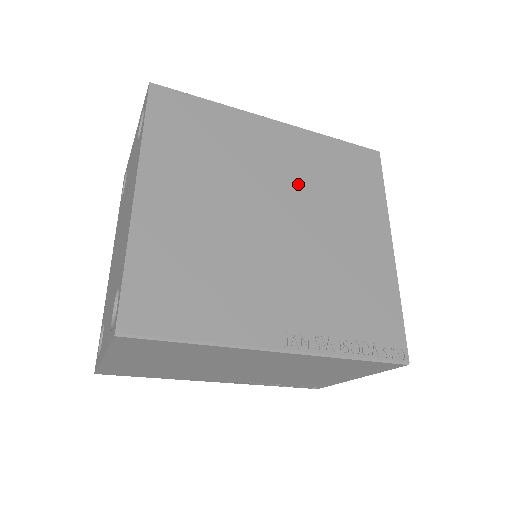
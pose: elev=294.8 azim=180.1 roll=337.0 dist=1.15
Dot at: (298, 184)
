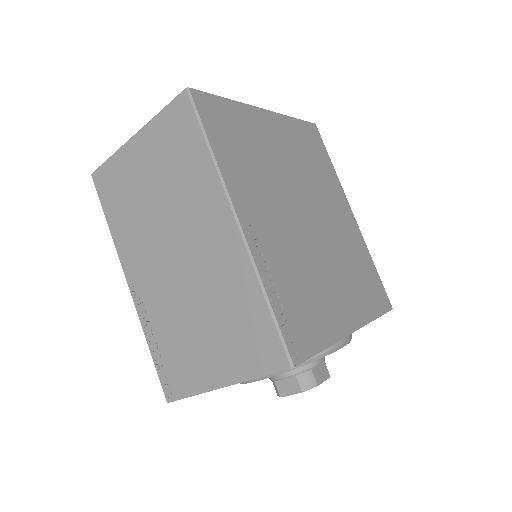
Dot at: (335, 233)
